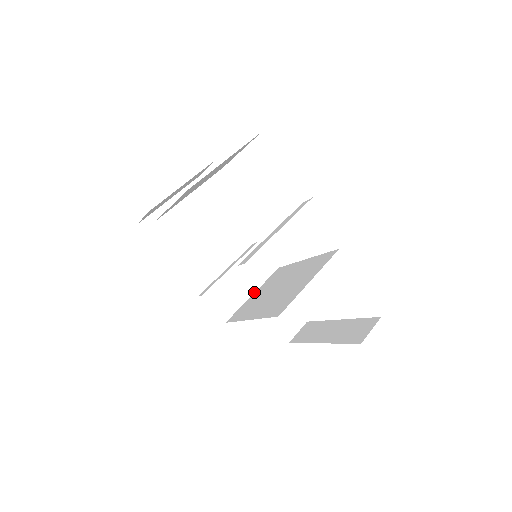
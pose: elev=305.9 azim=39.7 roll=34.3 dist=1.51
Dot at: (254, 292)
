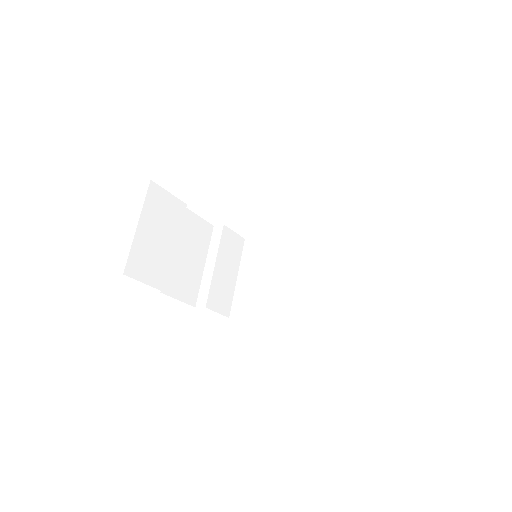
Dot at: (237, 275)
